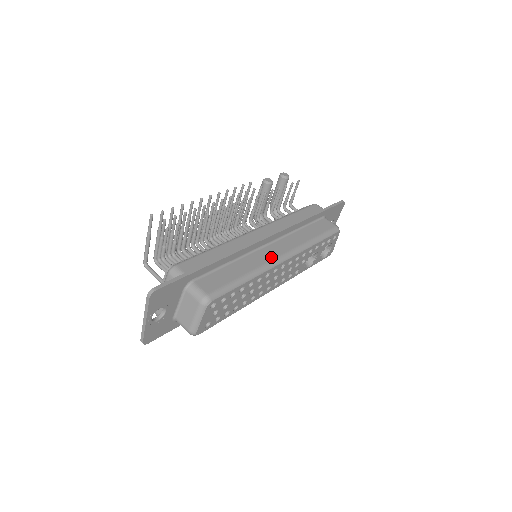
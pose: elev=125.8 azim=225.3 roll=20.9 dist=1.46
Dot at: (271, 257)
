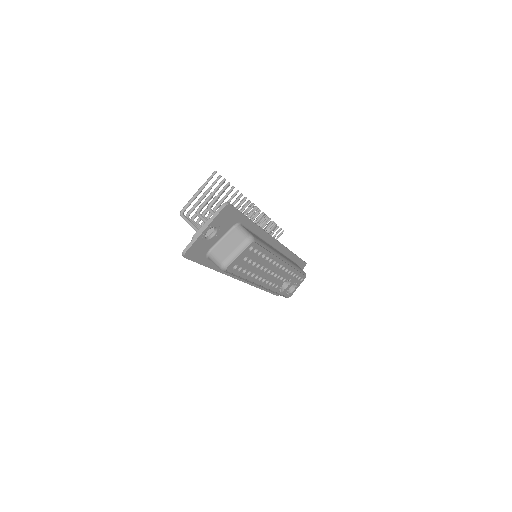
Dot at: occluded
